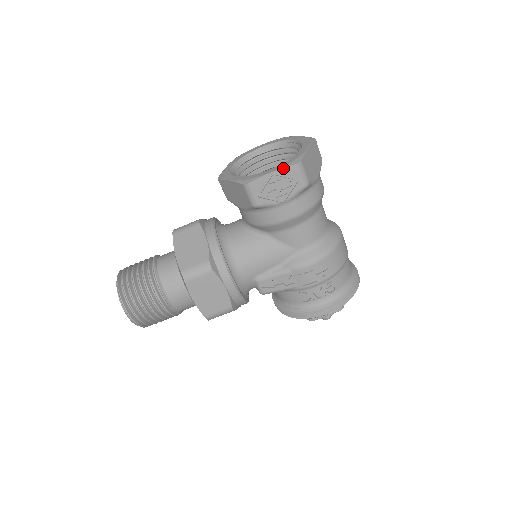
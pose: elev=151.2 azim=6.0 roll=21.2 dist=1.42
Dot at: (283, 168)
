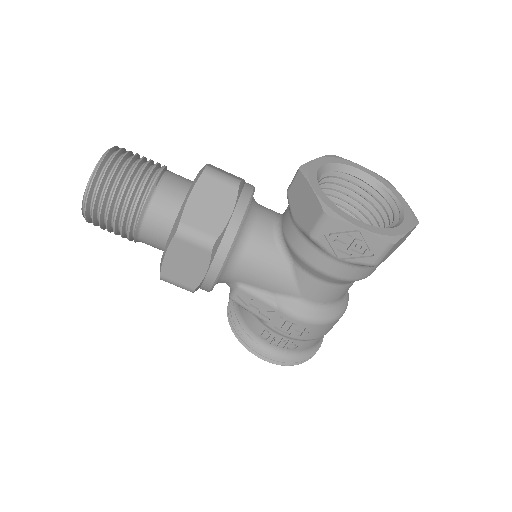
Dot at: (374, 235)
